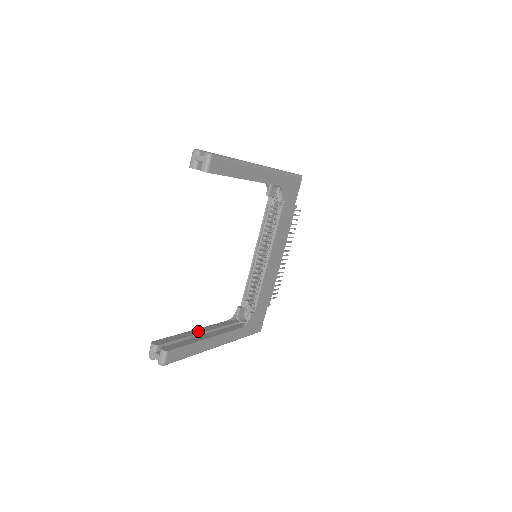
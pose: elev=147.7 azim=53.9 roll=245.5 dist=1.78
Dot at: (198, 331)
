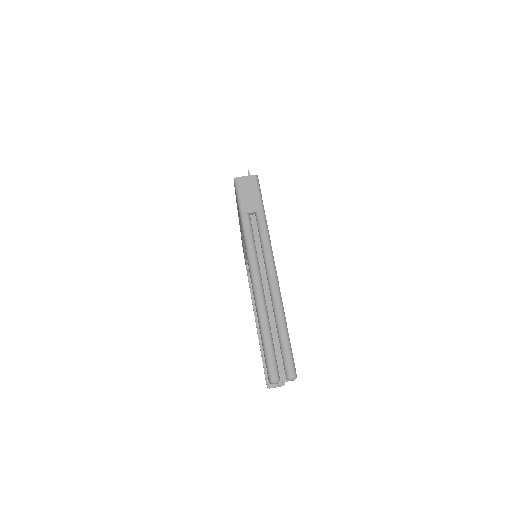
Dot at: occluded
